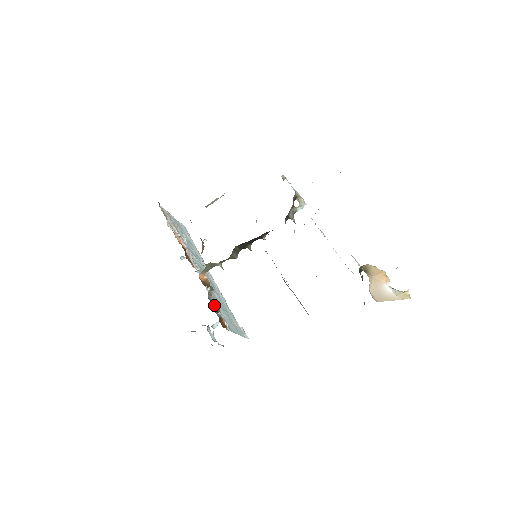
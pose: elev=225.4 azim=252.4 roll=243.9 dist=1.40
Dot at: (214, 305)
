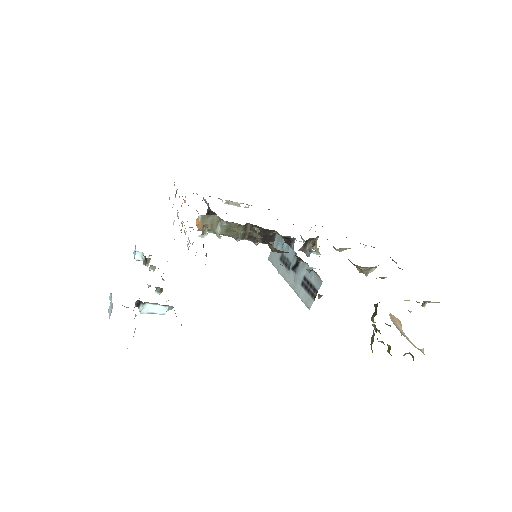
Dot at: occluded
